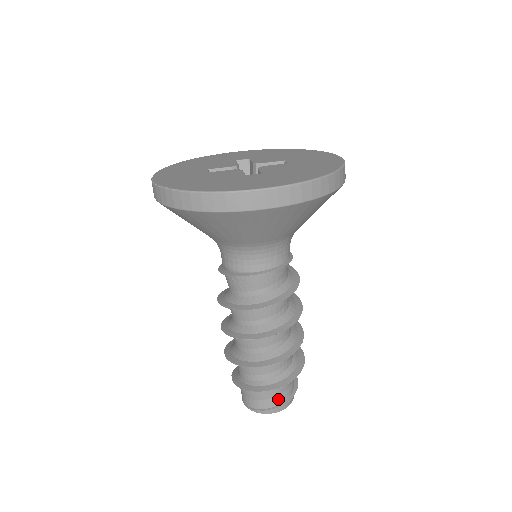
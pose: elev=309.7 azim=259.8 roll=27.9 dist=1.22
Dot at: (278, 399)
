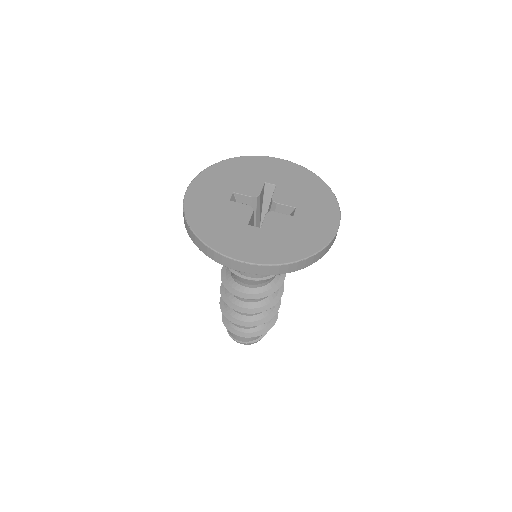
Dot at: (246, 339)
